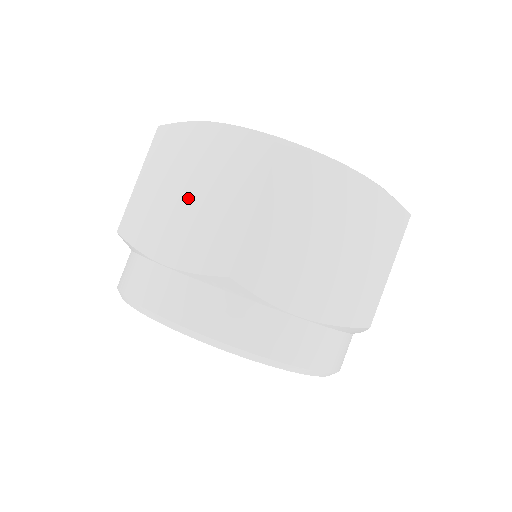
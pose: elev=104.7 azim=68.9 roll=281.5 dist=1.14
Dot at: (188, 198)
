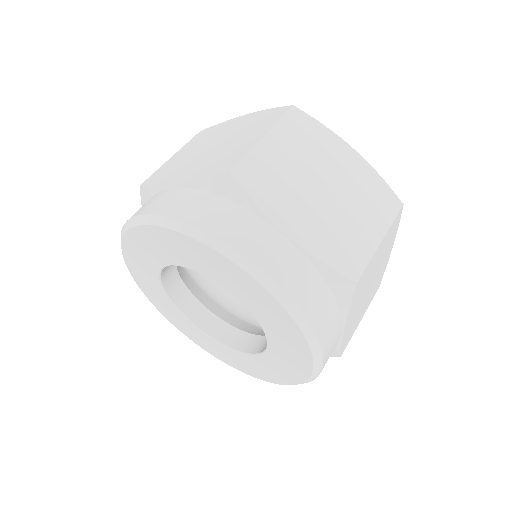
Dot at: (210, 150)
